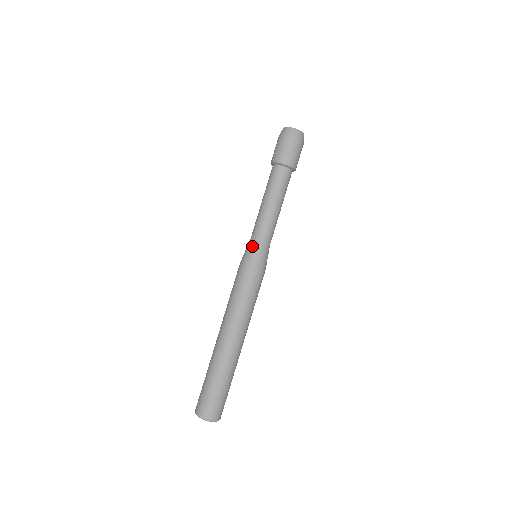
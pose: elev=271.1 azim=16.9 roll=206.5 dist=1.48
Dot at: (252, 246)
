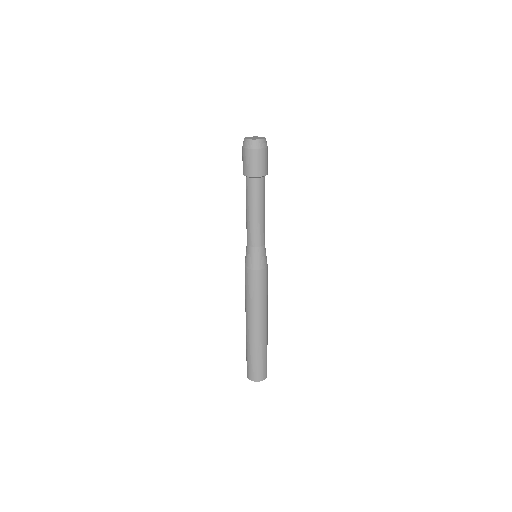
Dot at: (246, 251)
